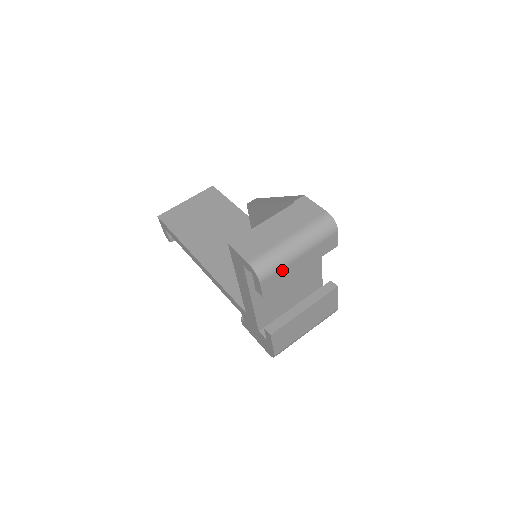
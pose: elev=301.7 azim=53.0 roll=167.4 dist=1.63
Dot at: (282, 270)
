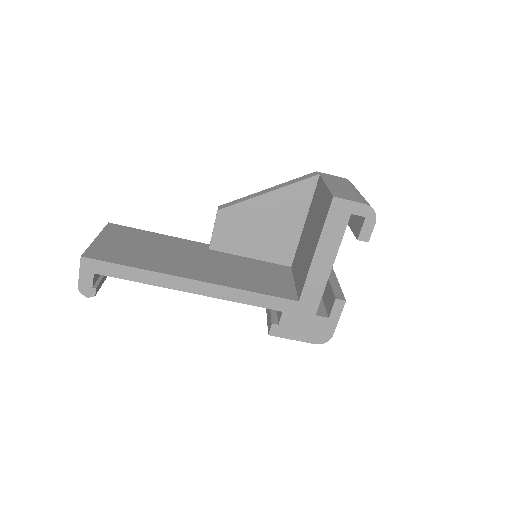
Dot at: occluded
